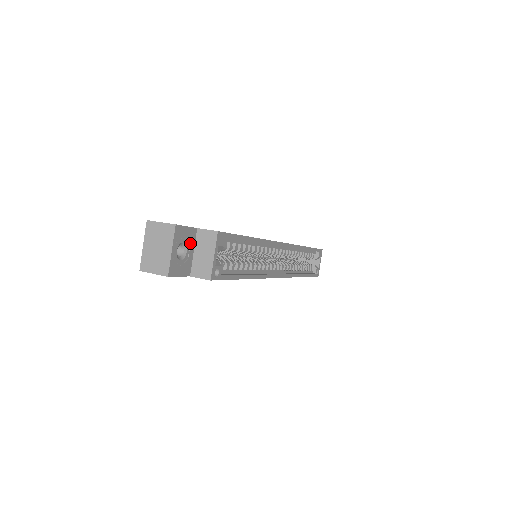
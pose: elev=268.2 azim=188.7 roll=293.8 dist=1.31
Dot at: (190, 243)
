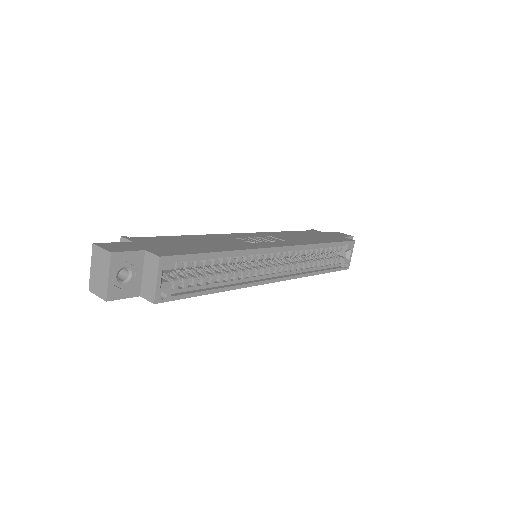
Dot at: (136, 266)
